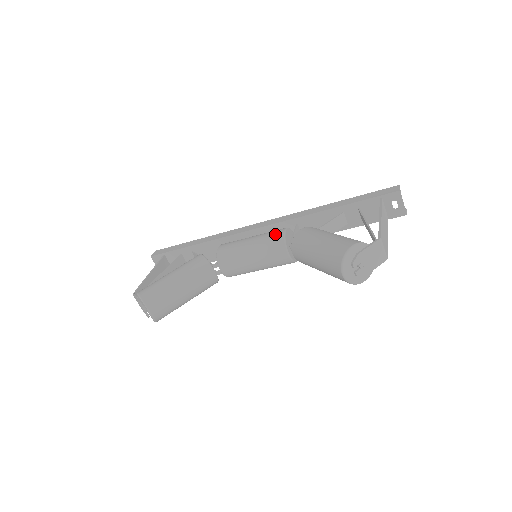
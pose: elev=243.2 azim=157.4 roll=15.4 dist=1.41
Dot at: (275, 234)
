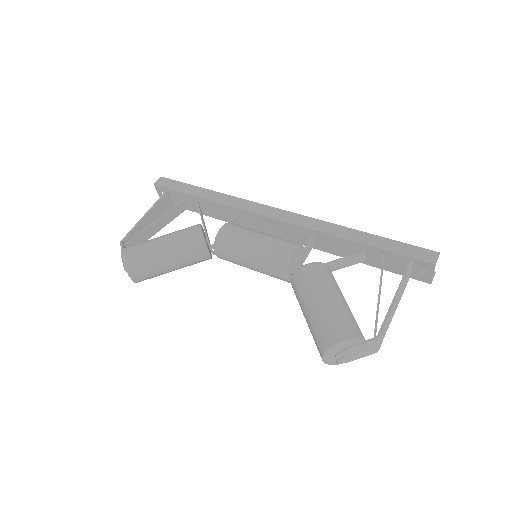
Dot at: (281, 251)
